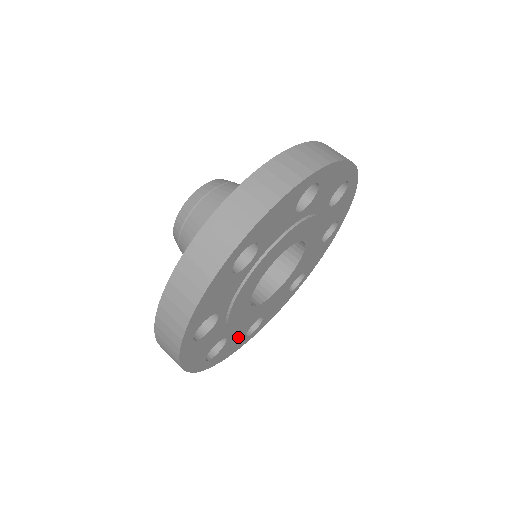
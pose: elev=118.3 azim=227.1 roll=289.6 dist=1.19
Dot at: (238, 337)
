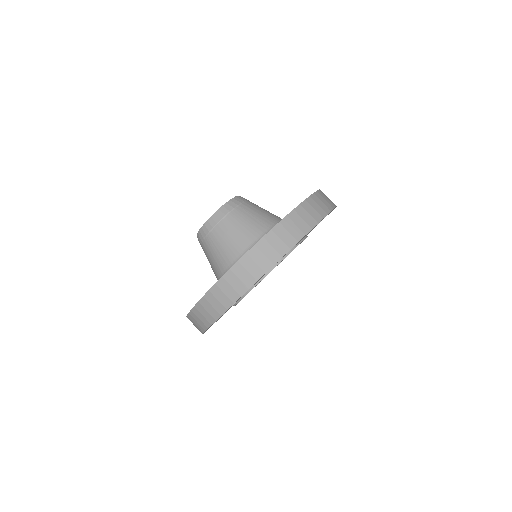
Dot at: occluded
